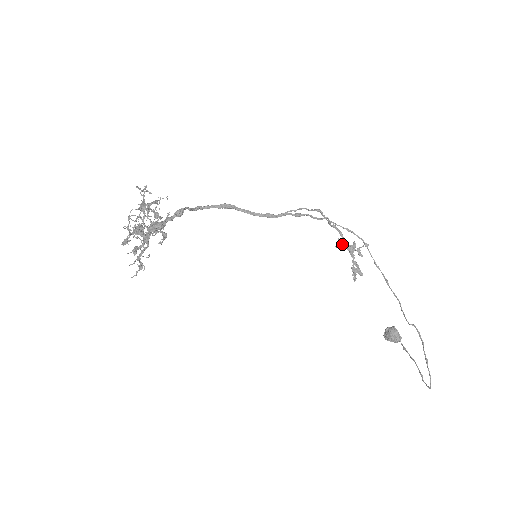
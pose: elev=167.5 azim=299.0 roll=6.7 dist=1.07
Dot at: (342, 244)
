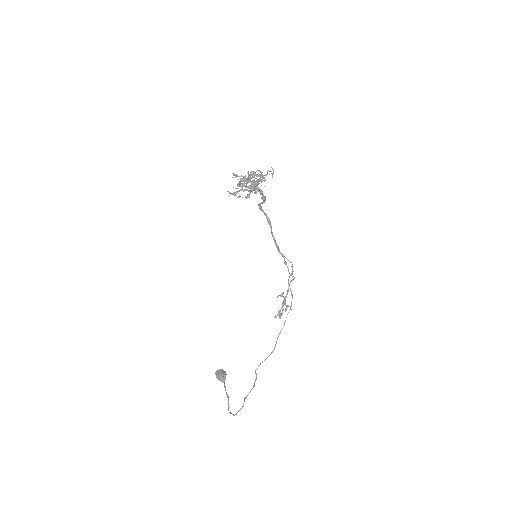
Dot at: (283, 296)
